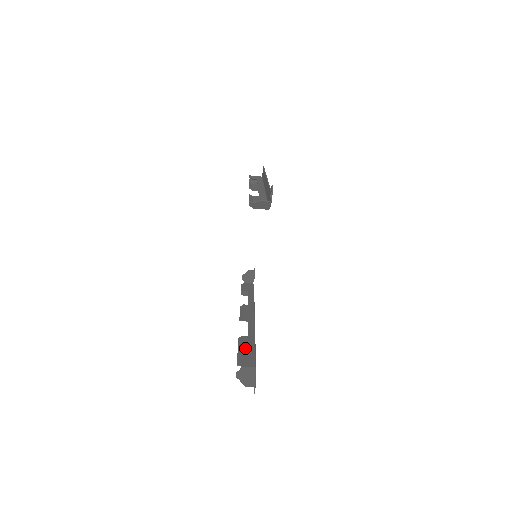
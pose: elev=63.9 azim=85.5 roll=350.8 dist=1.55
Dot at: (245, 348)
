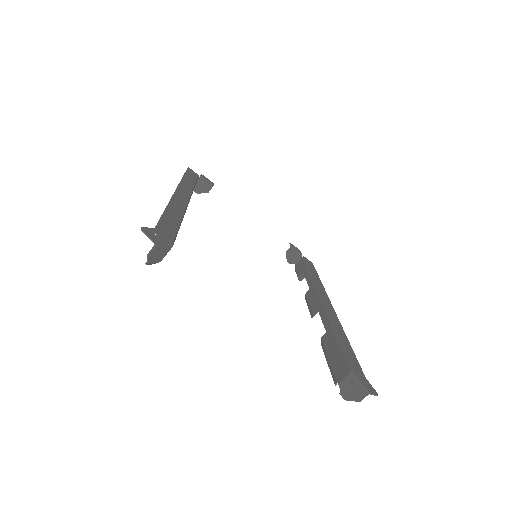
Dot at: (331, 353)
